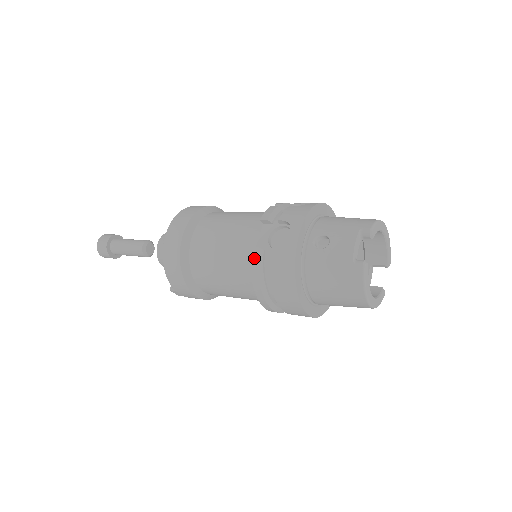
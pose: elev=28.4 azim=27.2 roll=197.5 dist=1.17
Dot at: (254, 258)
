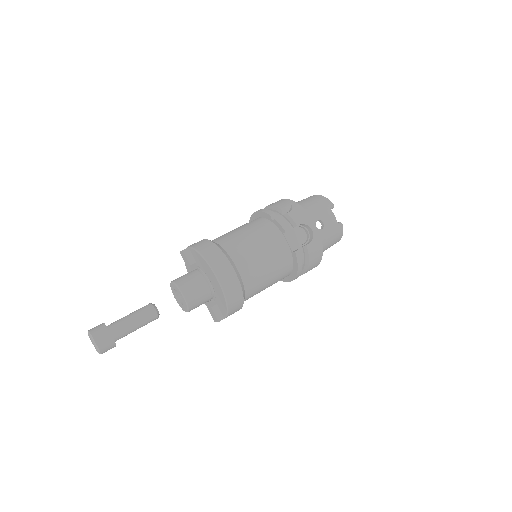
Dot at: (299, 257)
